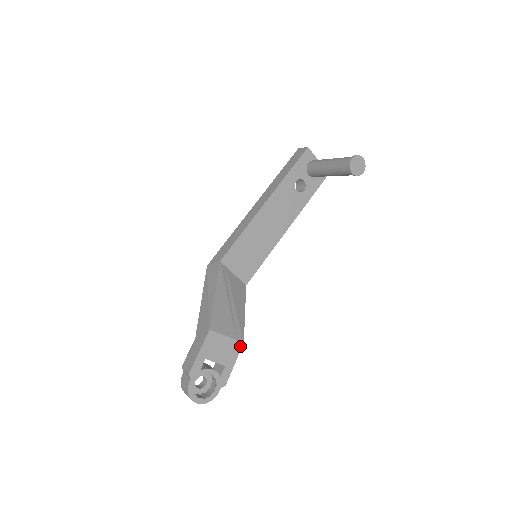
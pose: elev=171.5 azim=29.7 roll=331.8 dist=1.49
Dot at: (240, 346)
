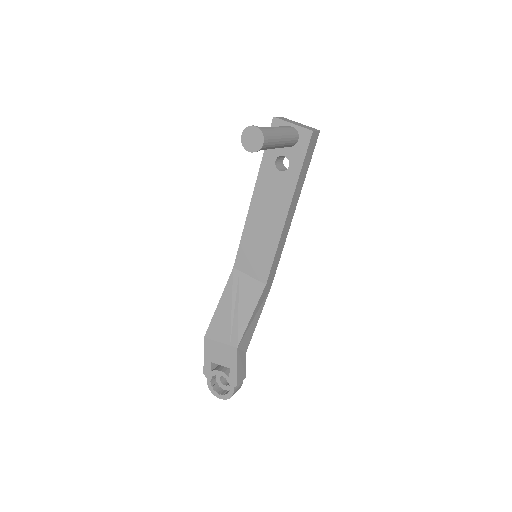
Dot at: (235, 351)
